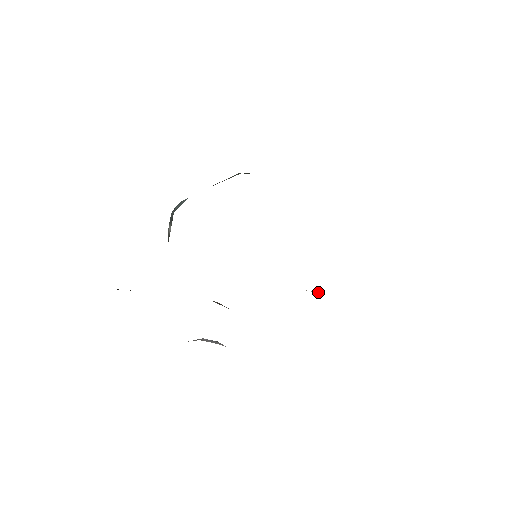
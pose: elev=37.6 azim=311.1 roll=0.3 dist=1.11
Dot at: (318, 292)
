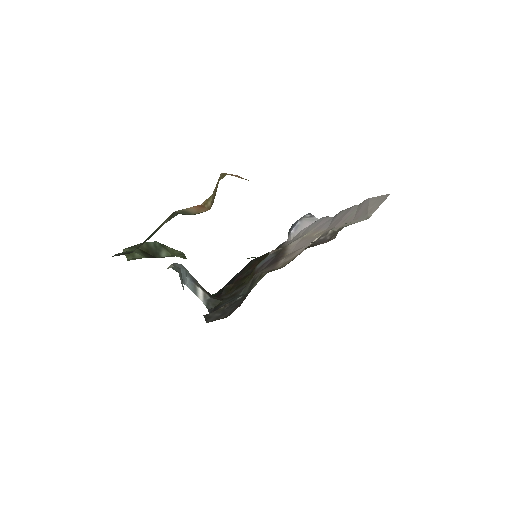
Dot at: (318, 237)
